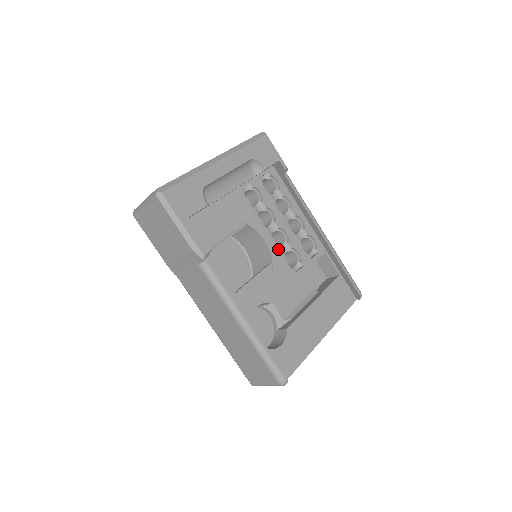
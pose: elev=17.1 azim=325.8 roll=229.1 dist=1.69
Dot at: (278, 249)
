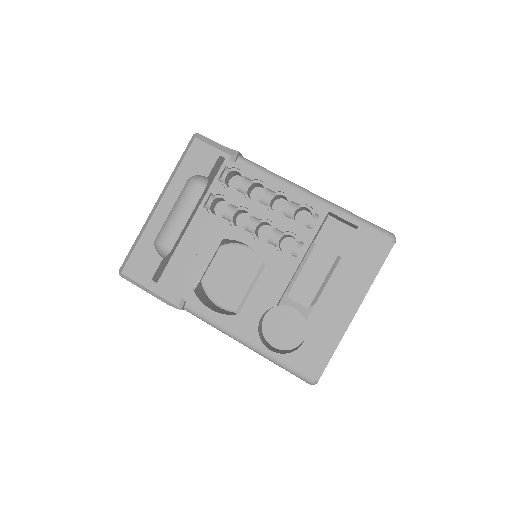
Dot at: (265, 244)
